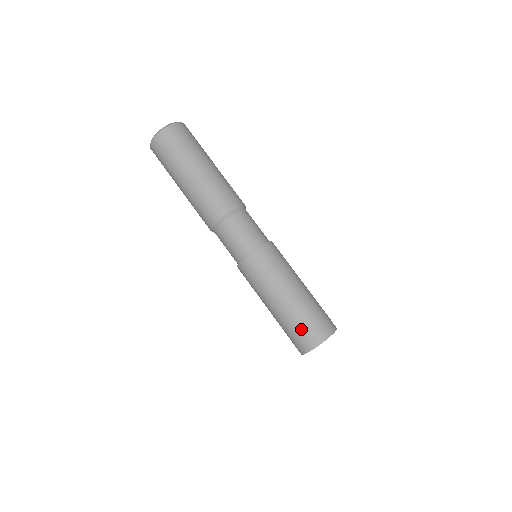
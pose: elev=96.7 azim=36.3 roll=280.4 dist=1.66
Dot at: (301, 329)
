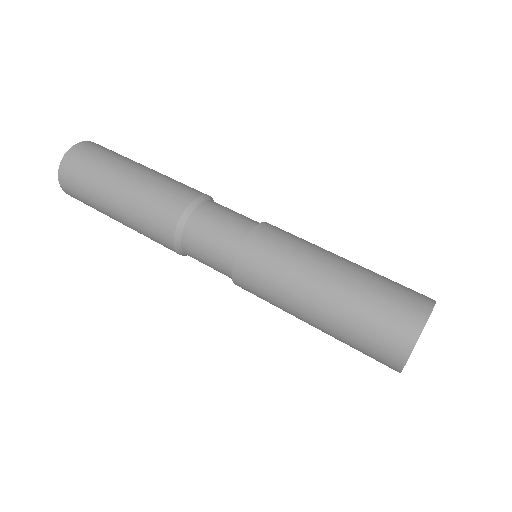
Dot at: (374, 324)
